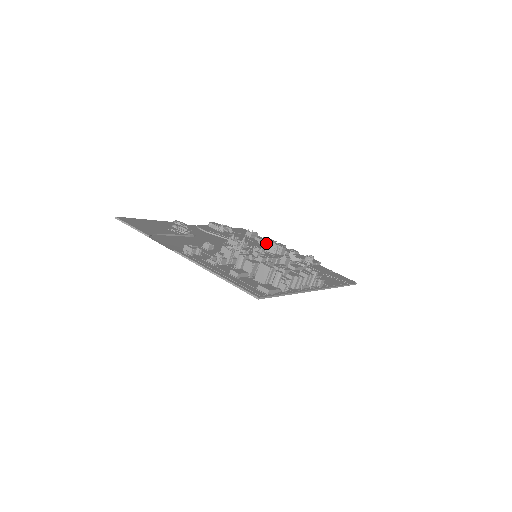
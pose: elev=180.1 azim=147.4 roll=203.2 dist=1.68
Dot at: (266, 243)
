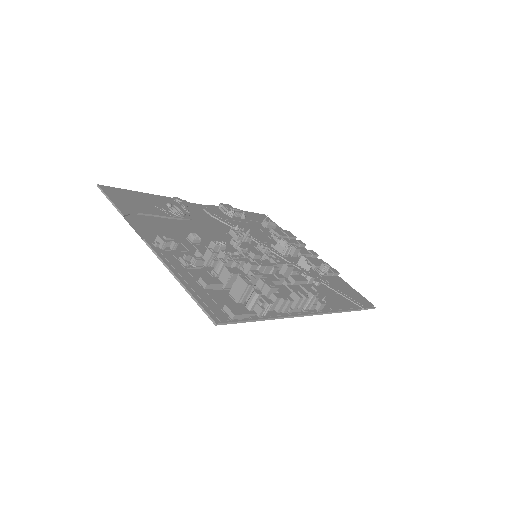
Dot at: (279, 239)
